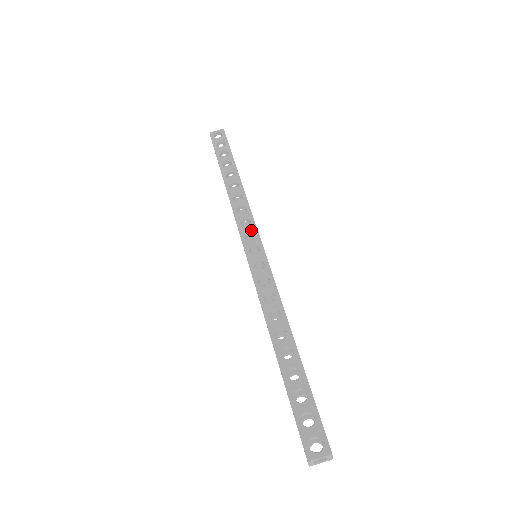
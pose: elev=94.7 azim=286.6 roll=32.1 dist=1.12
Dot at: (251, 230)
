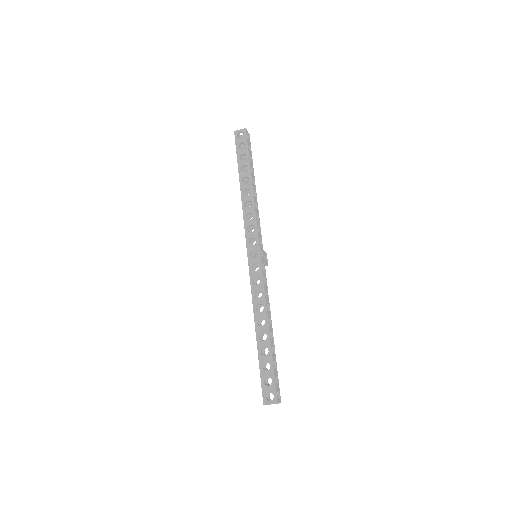
Dot at: (254, 236)
